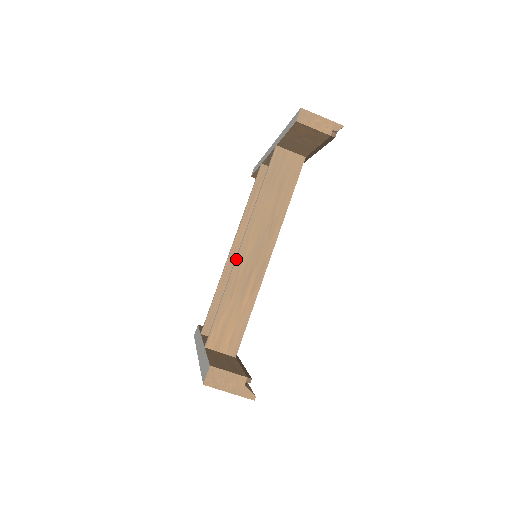
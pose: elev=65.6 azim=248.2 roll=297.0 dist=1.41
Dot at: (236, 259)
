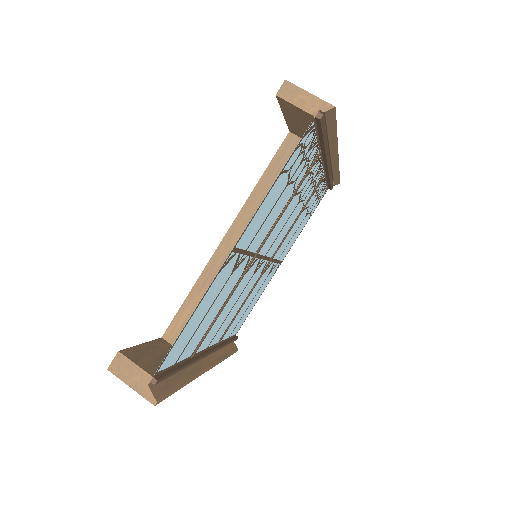
Dot at: (215, 251)
